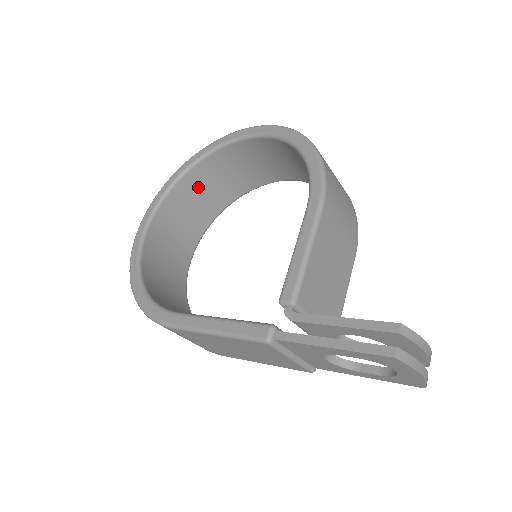
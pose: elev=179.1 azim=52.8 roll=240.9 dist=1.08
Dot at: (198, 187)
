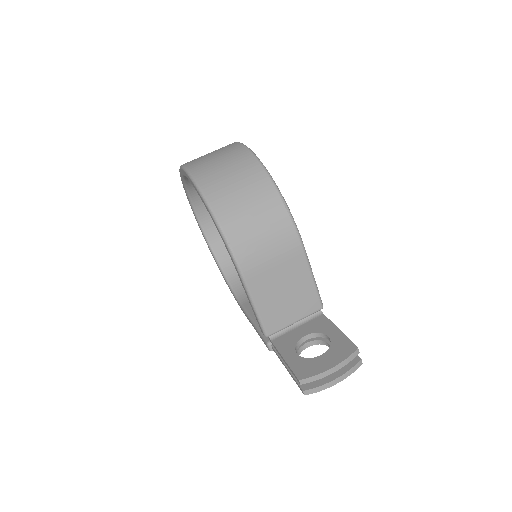
Dot at: occluded
